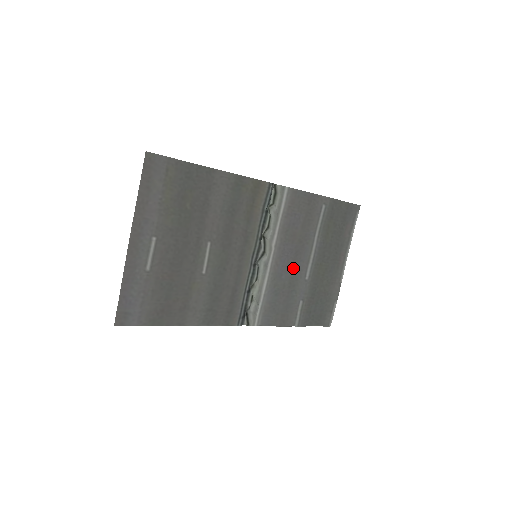
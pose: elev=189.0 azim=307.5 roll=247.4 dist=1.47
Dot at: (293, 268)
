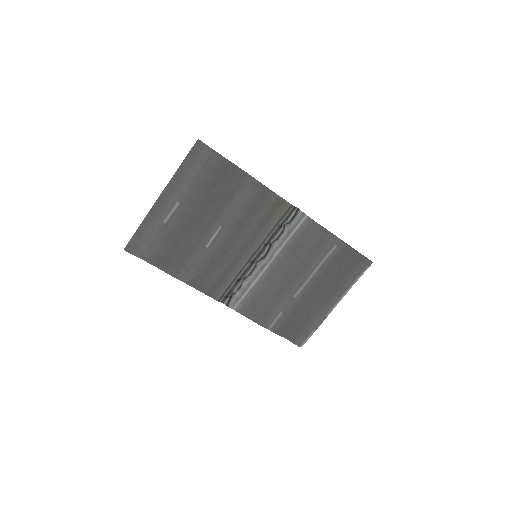
Dot at: (286, 282)
